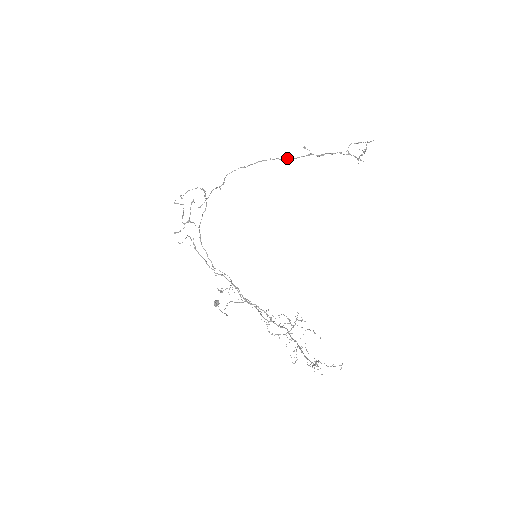
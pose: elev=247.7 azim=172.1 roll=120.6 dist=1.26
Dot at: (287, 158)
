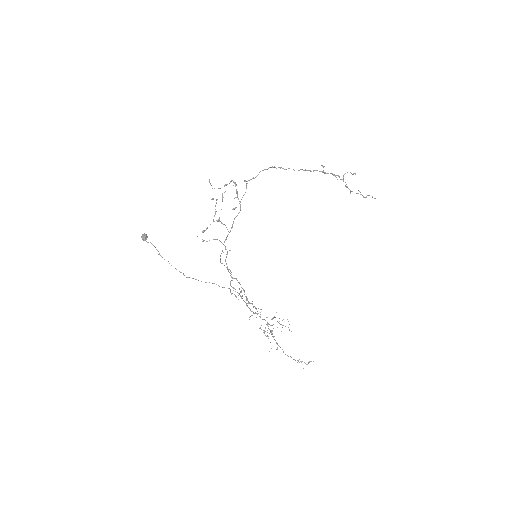
Dot at: (307, 170)
